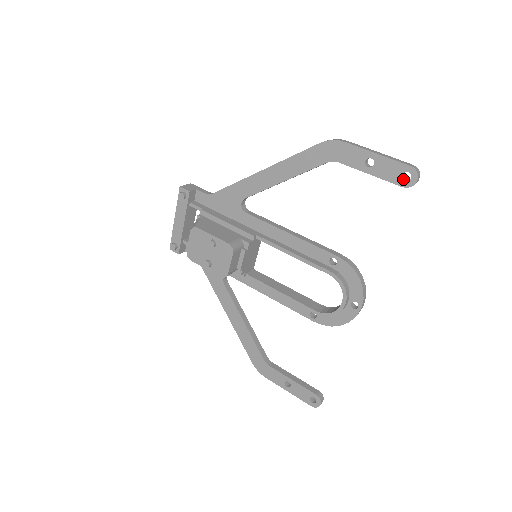
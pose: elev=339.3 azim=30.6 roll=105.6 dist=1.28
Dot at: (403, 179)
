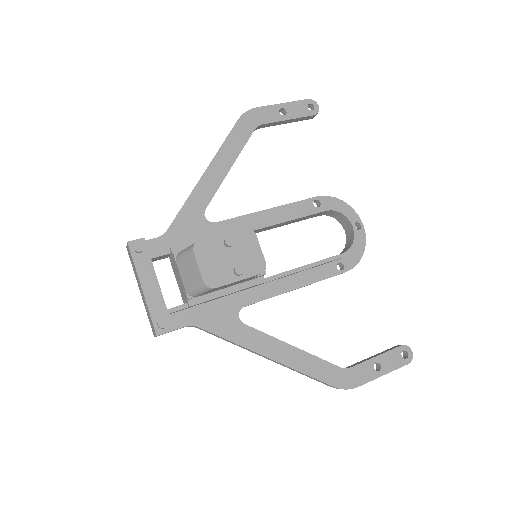
Dot at: (310, 111)
